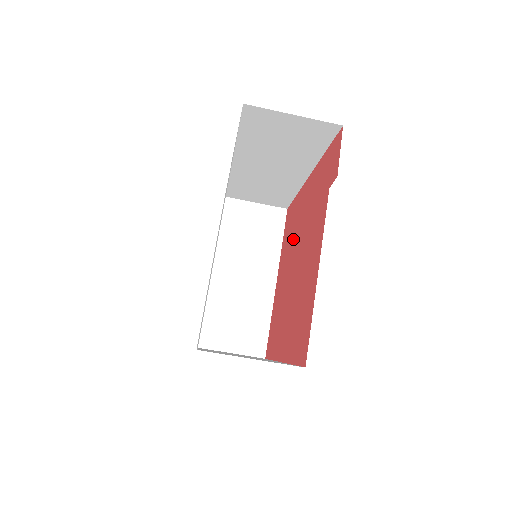
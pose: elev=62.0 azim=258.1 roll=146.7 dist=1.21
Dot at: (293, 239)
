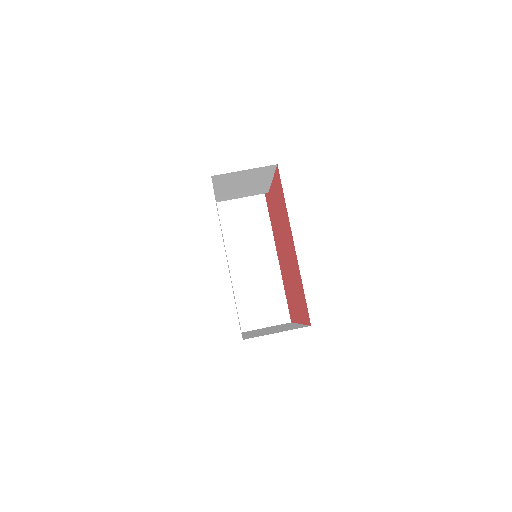
Dot at: (286, 274)
